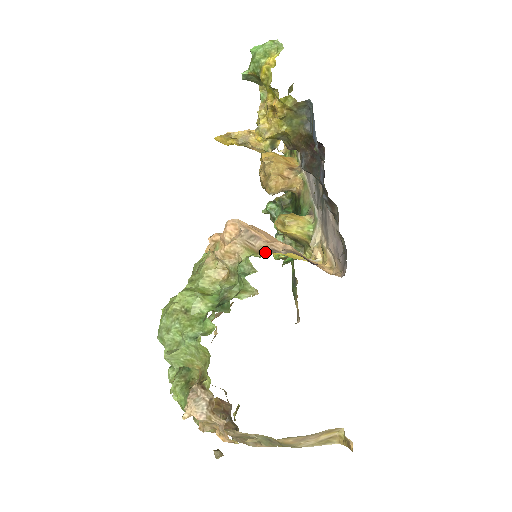
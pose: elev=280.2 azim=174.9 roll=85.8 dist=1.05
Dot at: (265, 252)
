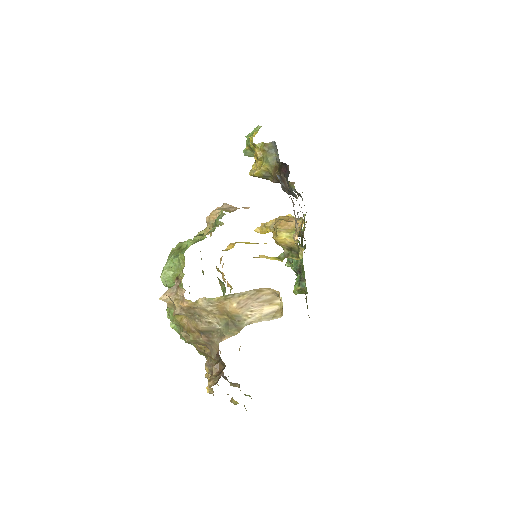
Dot at: occluded
